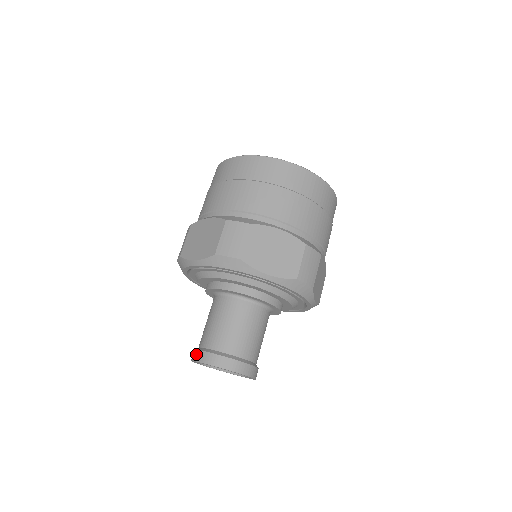
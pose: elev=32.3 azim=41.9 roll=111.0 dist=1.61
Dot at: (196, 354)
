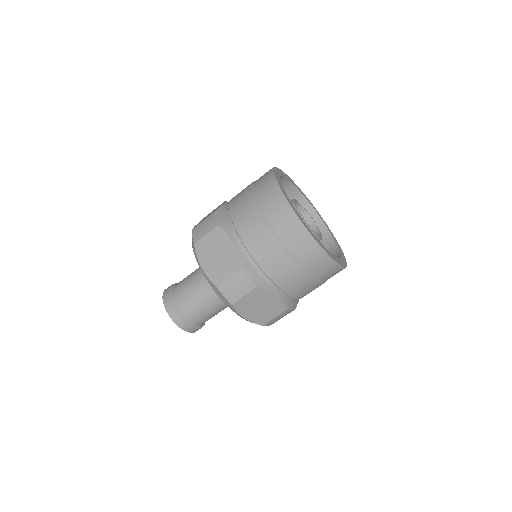
Dot at: (168, 302)
